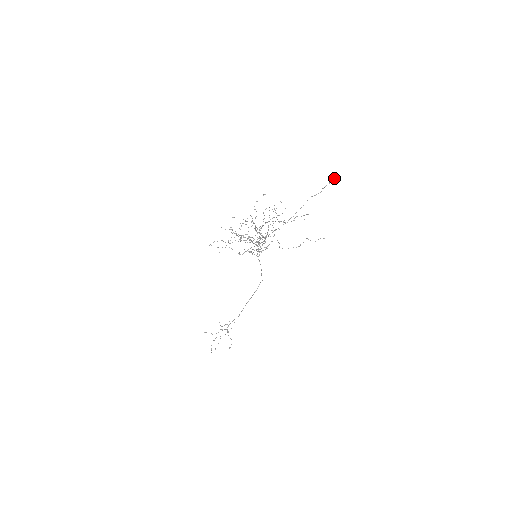
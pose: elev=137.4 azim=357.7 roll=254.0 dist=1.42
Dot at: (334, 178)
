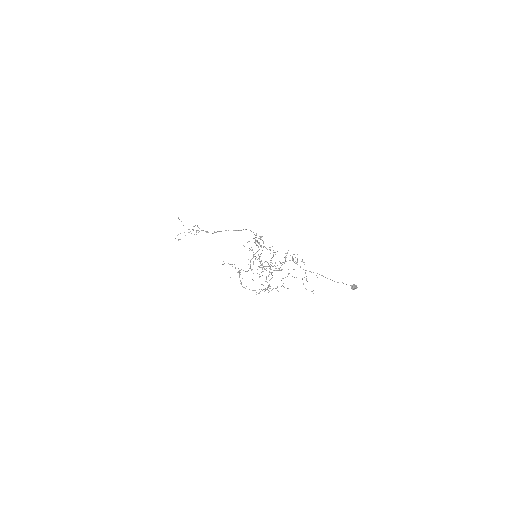
Dot at: (356, 288)
